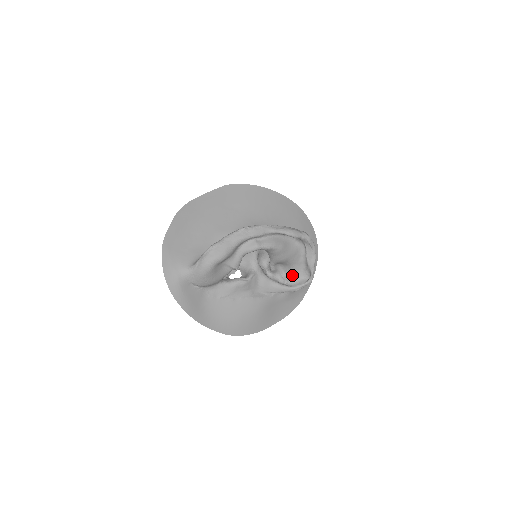
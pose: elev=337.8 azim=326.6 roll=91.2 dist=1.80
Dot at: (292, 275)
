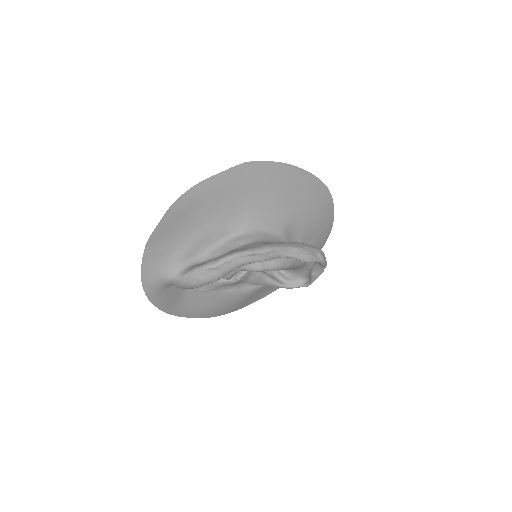
Dot at: (290, 273)
